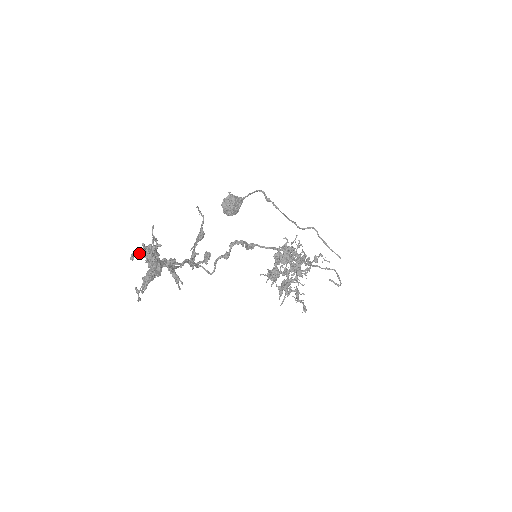
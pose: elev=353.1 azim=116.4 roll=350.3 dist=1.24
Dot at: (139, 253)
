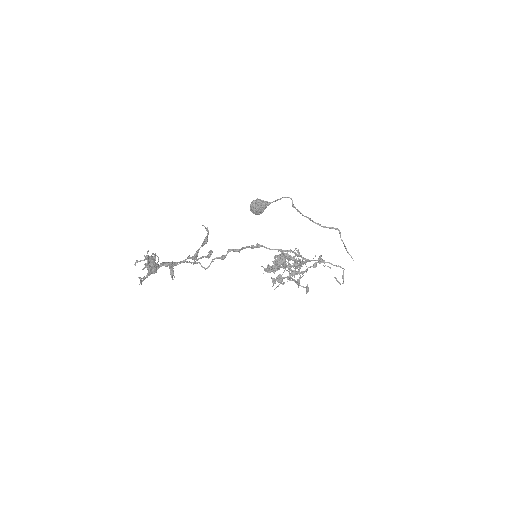
Dot at: (142, 260)
